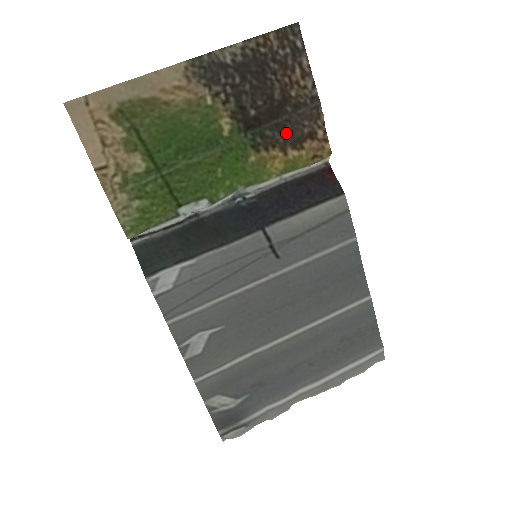
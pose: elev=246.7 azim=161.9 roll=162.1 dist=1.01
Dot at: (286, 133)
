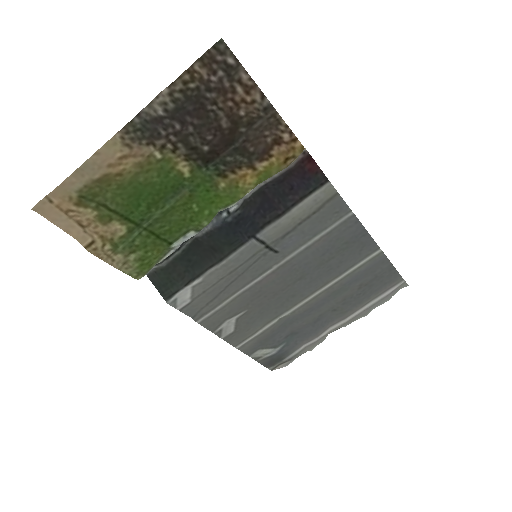
Dot at: (248, 152)
